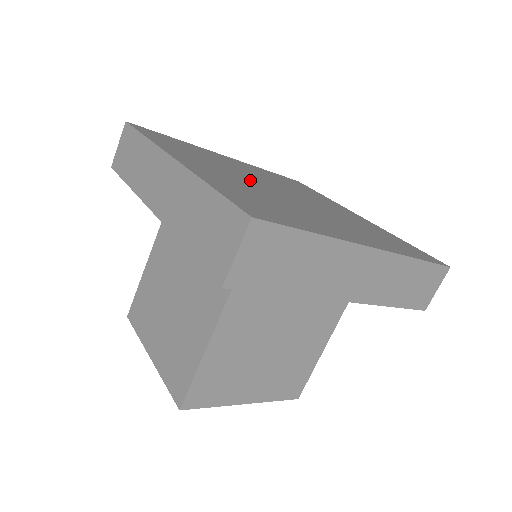
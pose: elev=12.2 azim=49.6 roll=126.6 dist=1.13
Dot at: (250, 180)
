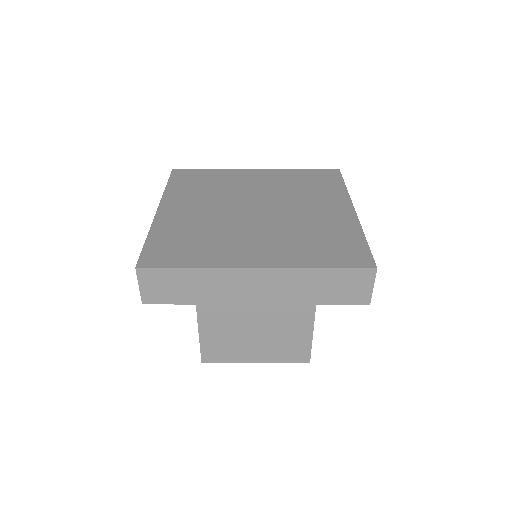
Dot at: (226, 206)
